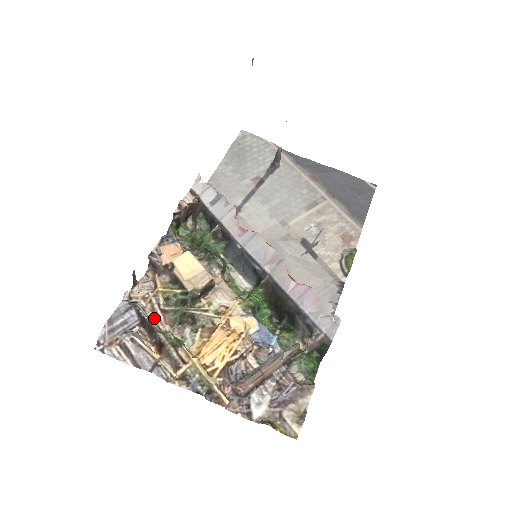
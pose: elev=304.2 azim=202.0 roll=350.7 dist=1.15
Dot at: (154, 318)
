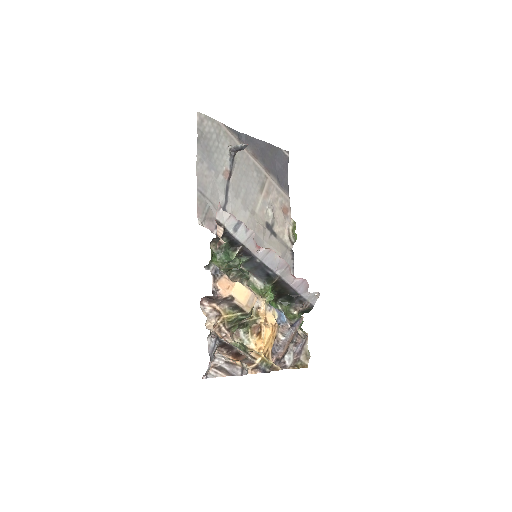
Dot at: (222, 336)
